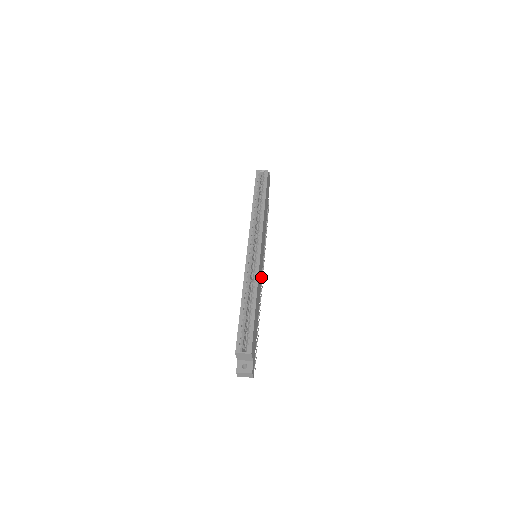
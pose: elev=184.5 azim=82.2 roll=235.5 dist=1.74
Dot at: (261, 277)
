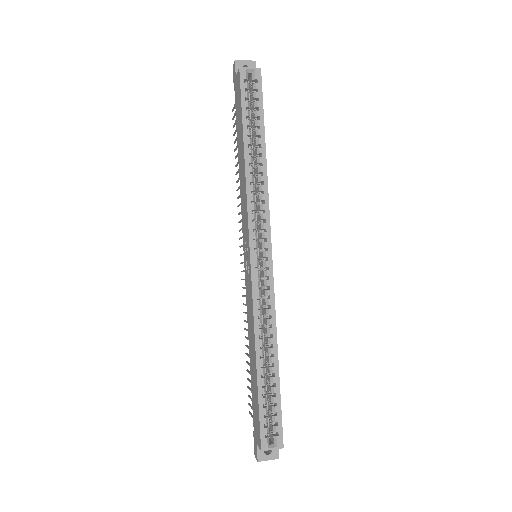
Dot at: occluded
